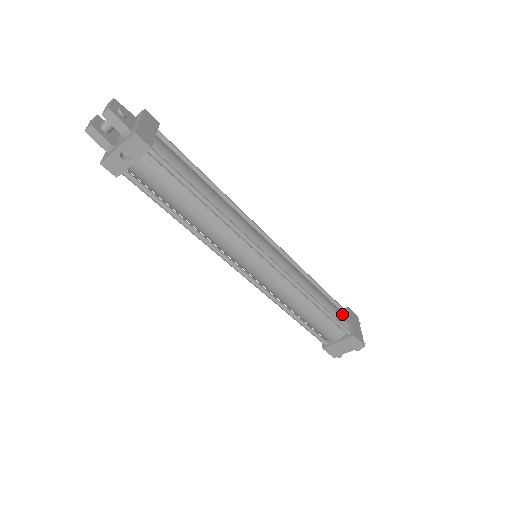
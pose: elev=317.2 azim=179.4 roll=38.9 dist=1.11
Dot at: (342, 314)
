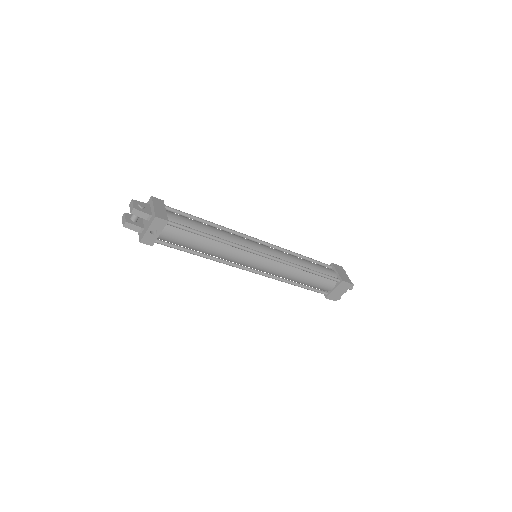
Dot at: (329, 270)
